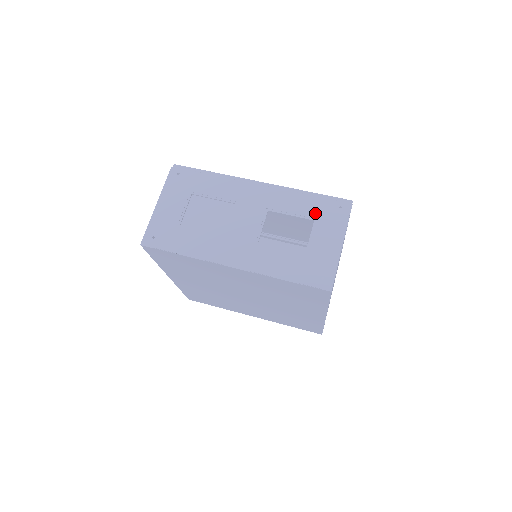
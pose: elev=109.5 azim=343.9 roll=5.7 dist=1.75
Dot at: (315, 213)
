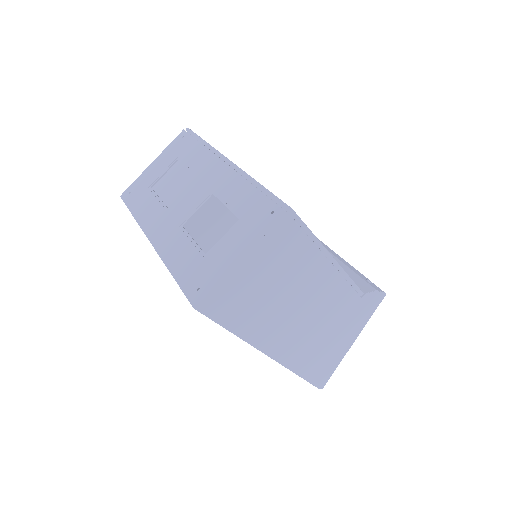
Dot at: (245, 211)
